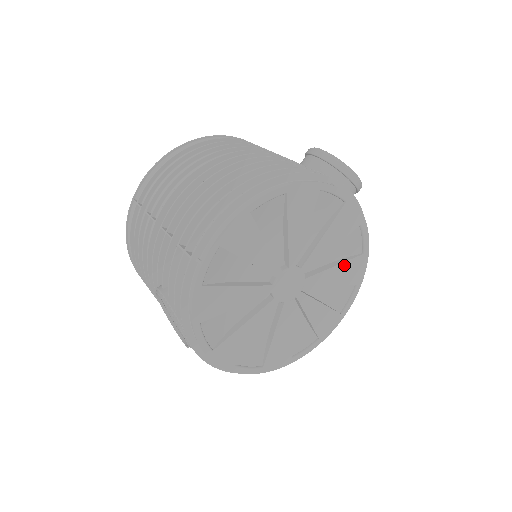
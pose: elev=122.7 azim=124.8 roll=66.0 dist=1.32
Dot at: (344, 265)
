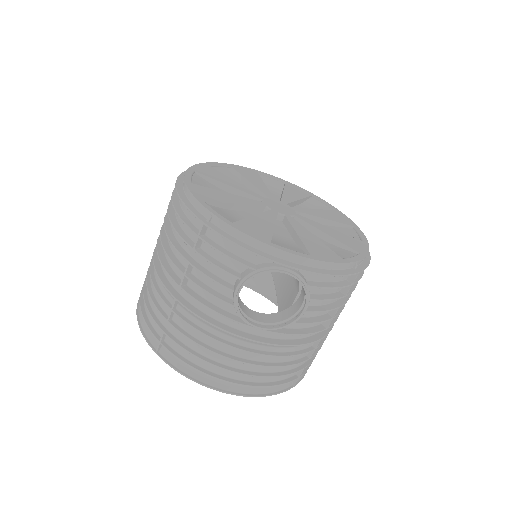
Dot at: (287, 190)
